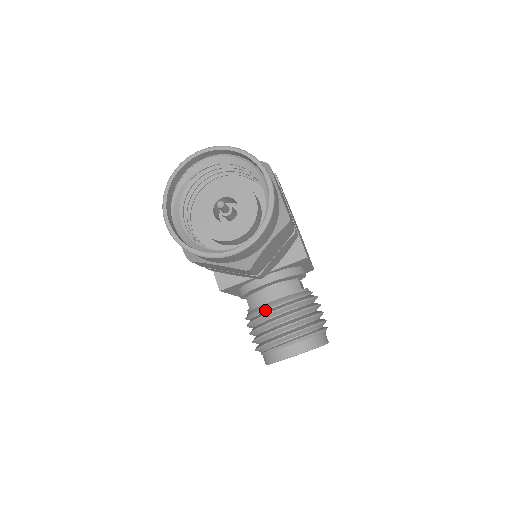
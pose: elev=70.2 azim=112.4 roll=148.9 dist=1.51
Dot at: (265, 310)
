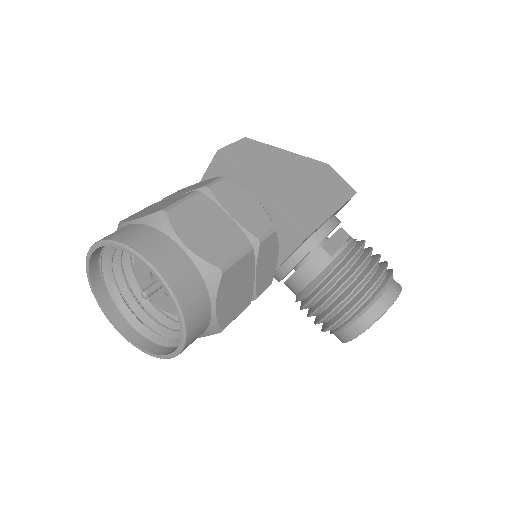
Dot at: (303, 298)
